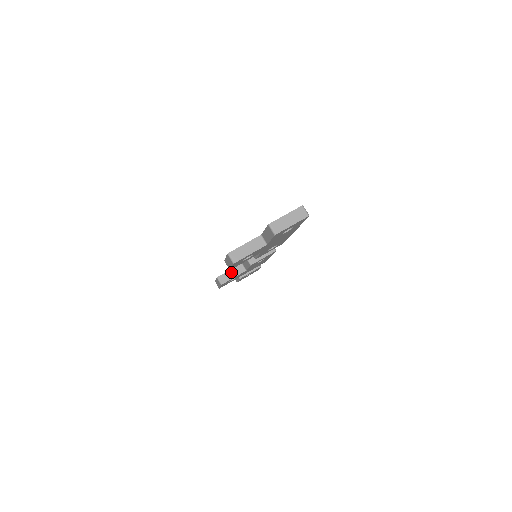
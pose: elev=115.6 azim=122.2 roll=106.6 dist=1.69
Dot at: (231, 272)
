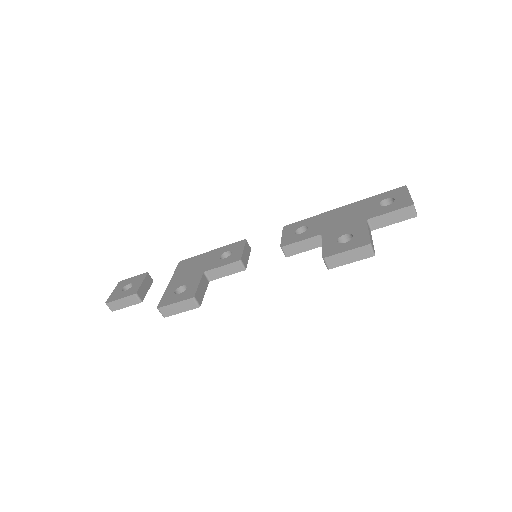
Dot at: (201, 286)
